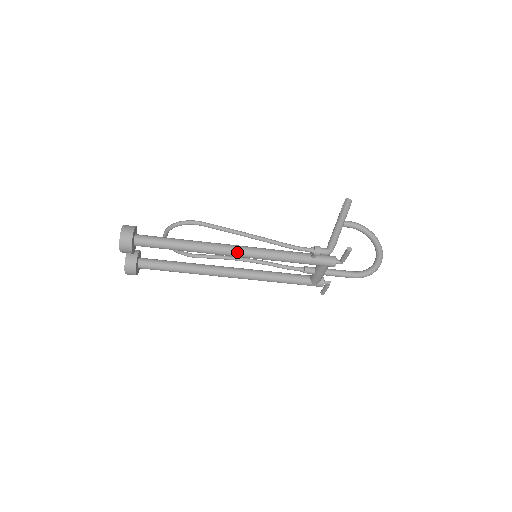
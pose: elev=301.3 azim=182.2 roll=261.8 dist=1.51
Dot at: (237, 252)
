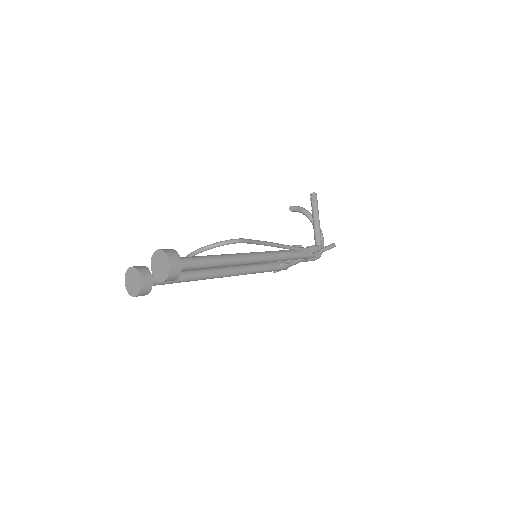
Dot at: (258, 260)
